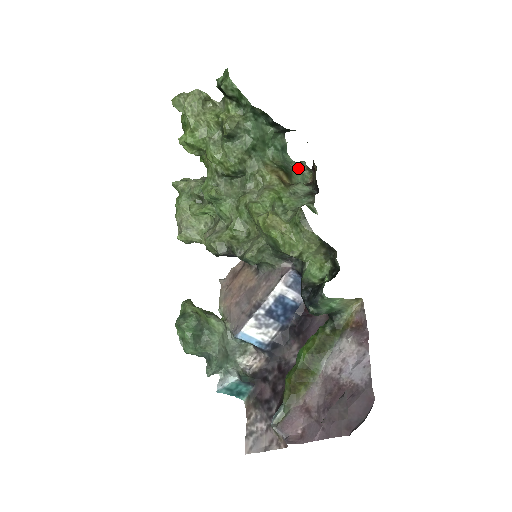
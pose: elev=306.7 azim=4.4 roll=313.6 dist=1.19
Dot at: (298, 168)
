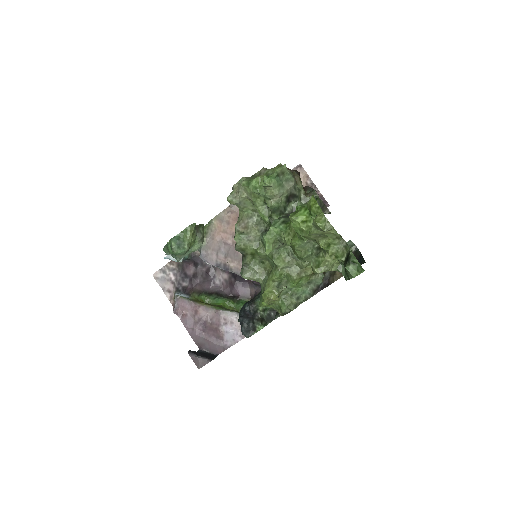
Dot at: occluded
